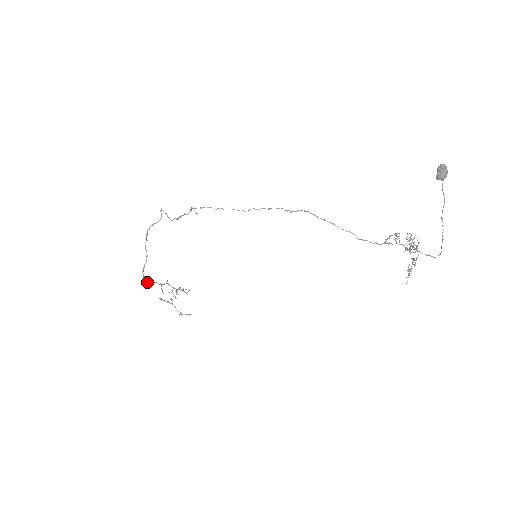
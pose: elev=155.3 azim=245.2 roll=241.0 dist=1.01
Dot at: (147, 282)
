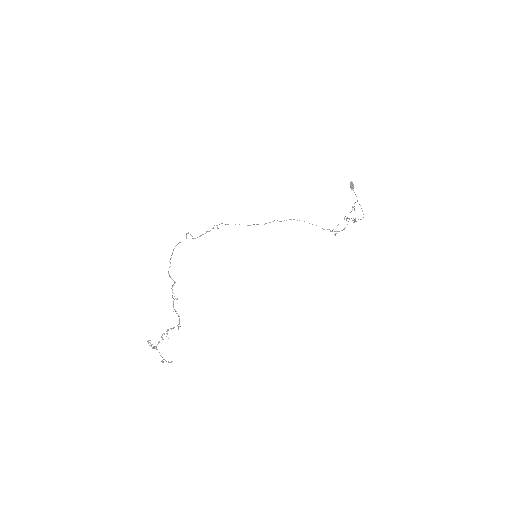
Dot at: (172, 279)
